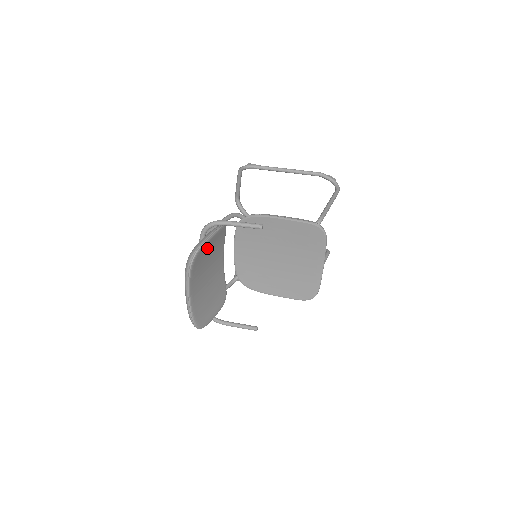
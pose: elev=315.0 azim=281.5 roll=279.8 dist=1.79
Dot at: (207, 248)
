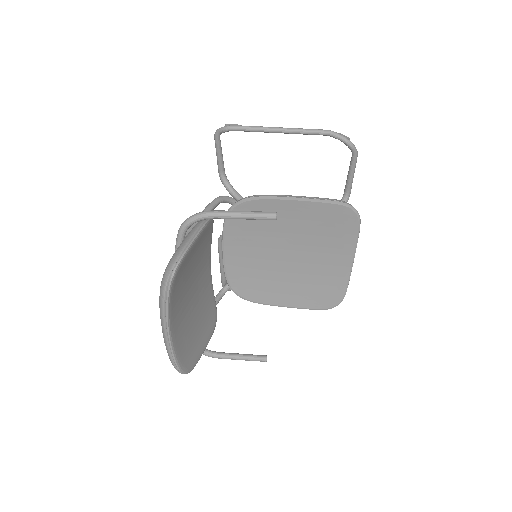
Dot at: (190, 256)
